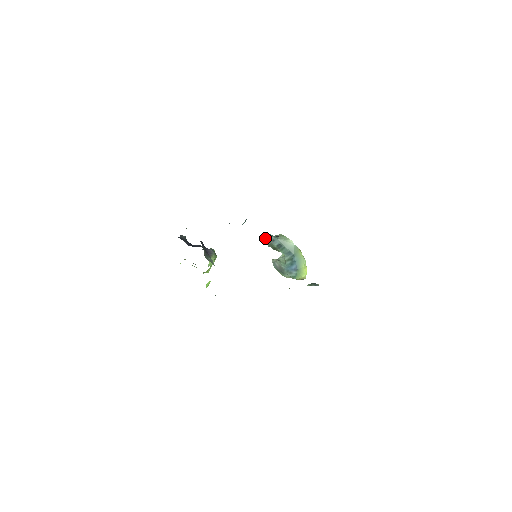
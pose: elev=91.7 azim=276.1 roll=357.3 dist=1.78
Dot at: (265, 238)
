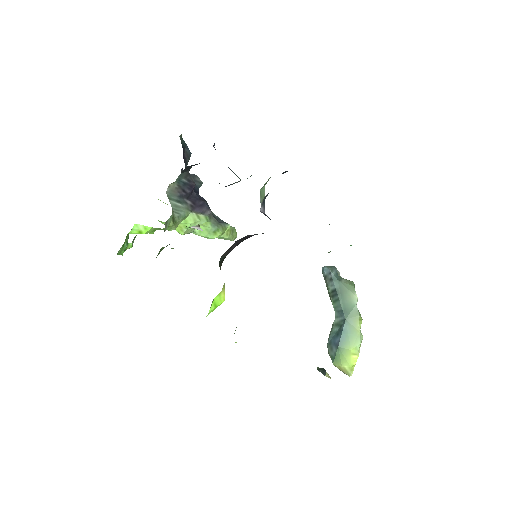
Dot at: (323, 270)
